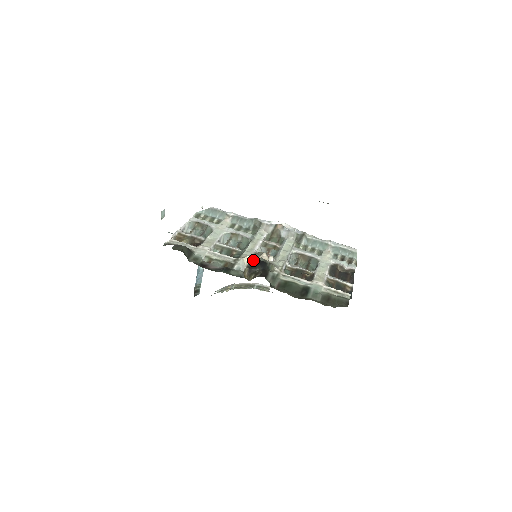
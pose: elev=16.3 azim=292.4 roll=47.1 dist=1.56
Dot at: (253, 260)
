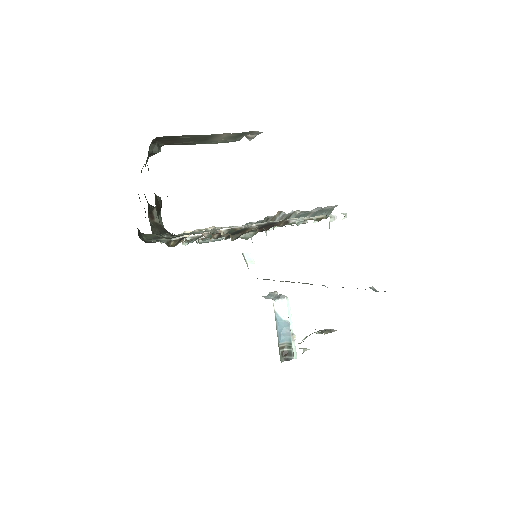
Dot at: occluded
